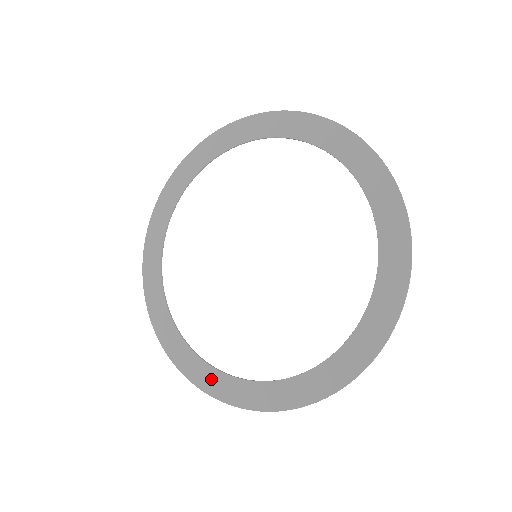
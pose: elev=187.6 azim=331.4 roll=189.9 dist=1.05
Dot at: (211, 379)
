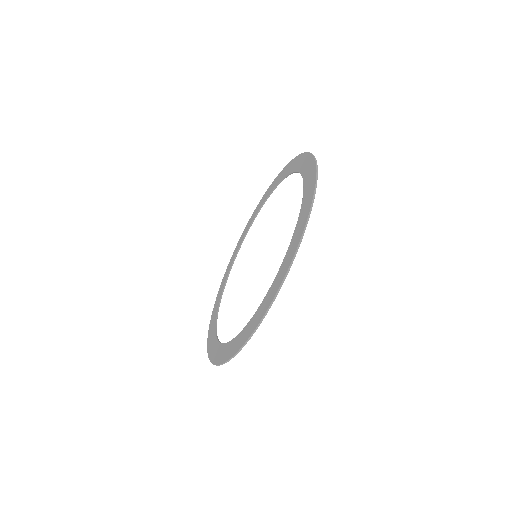
Dot at: (265, 304)
